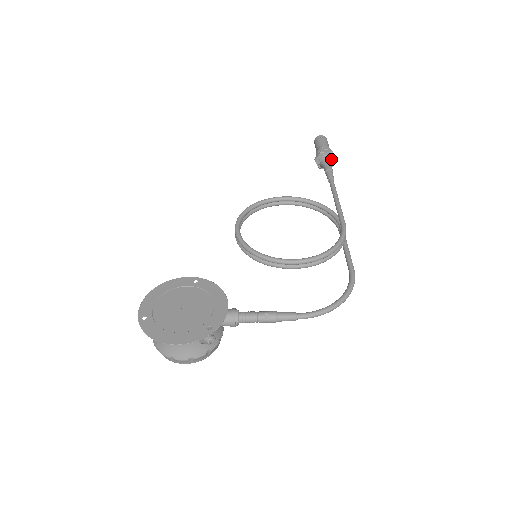
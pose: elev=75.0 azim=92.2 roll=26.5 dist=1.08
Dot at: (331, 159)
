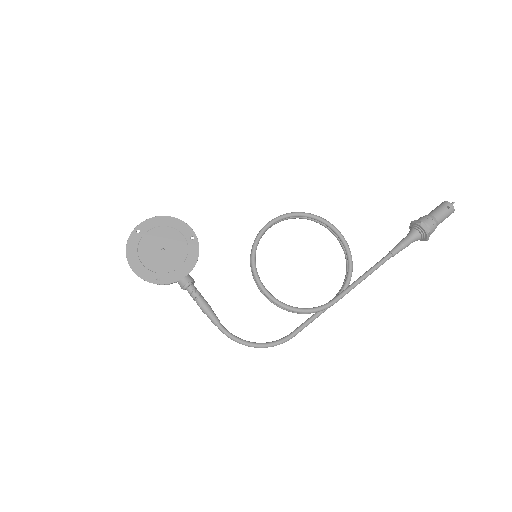
Dot at: (420, 237)
